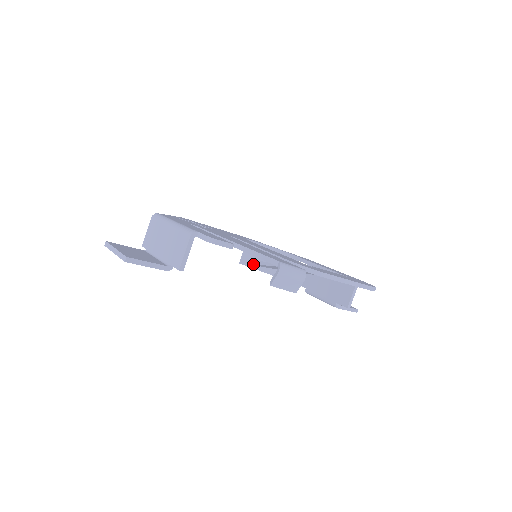
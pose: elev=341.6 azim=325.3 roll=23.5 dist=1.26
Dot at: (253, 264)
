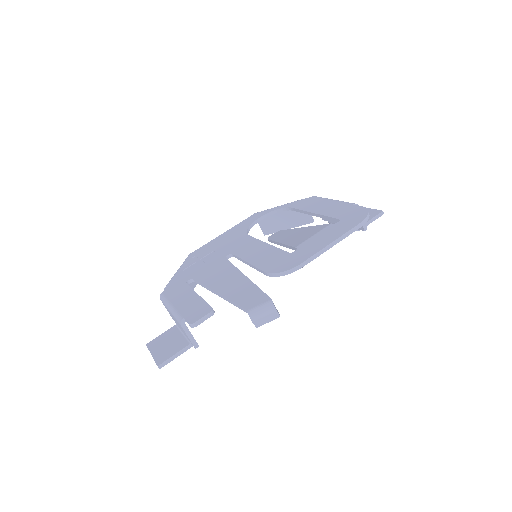
Dot at: (274, 229)
